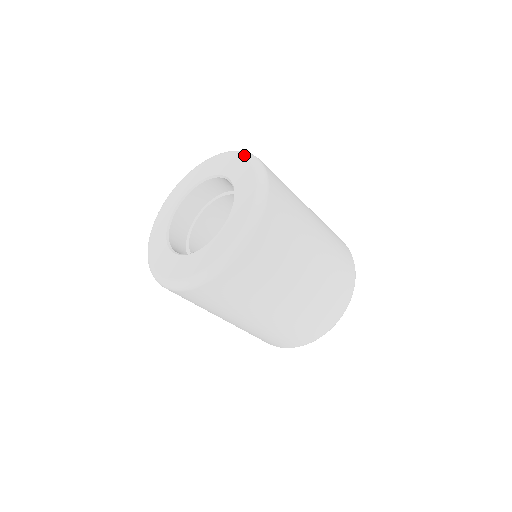
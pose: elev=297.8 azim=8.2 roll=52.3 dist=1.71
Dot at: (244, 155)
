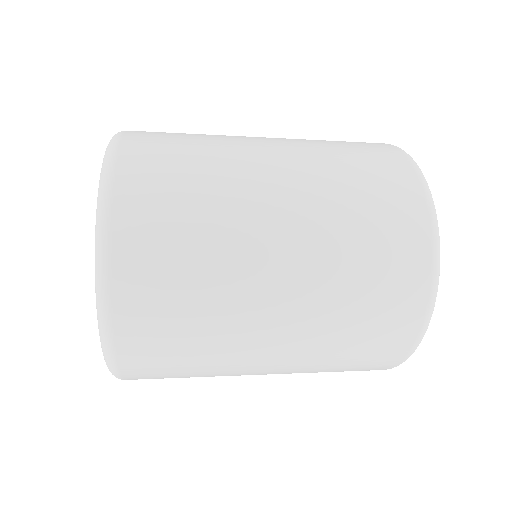
Dot at: occluded
